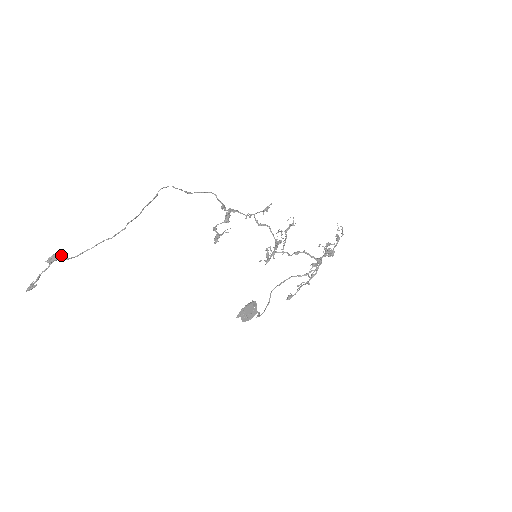
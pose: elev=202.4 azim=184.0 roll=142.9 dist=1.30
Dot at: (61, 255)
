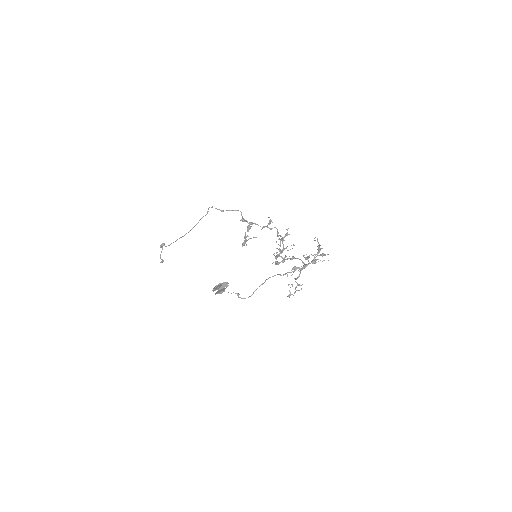
Dot at: (164, 244)
